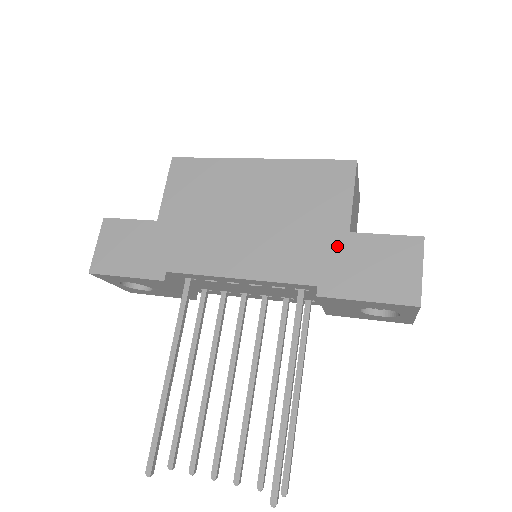
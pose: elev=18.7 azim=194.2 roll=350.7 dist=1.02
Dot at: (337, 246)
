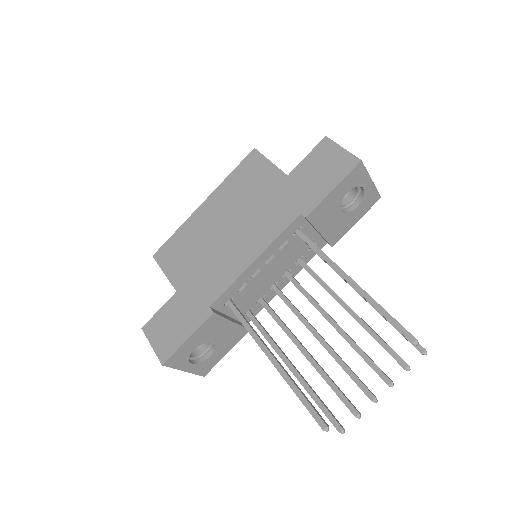
Dot at: (289, 187)
